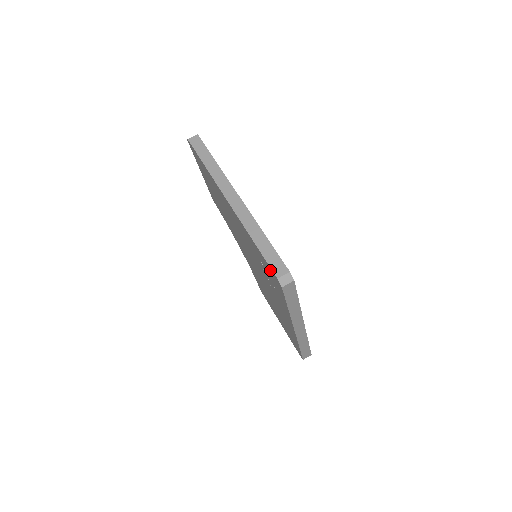
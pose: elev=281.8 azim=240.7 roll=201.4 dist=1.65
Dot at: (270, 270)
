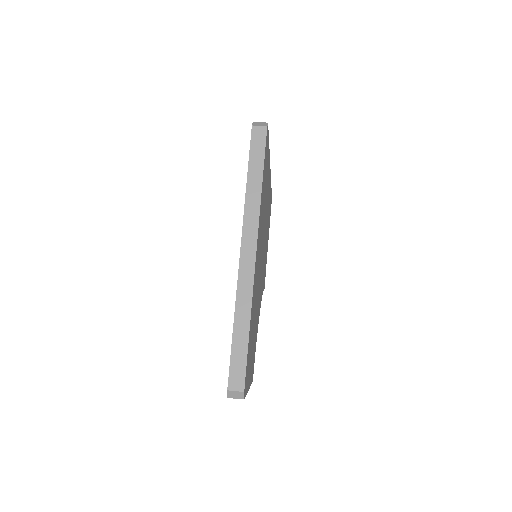
Dot at: occluded
